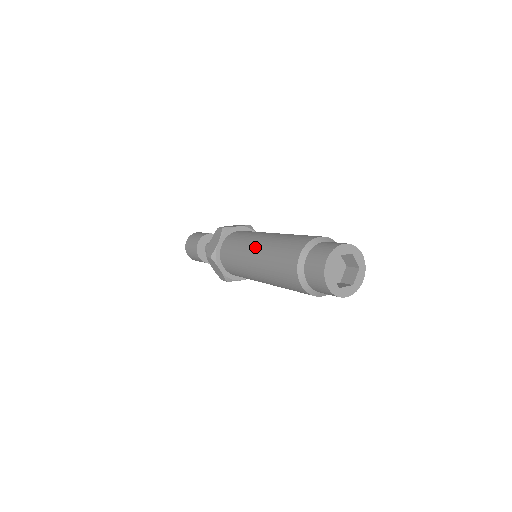
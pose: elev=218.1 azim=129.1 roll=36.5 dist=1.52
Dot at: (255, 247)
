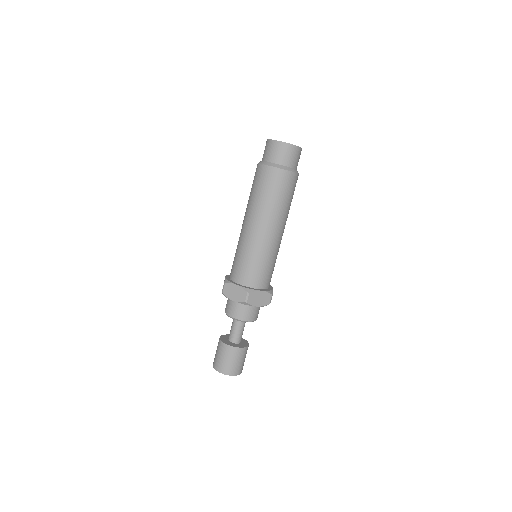
Dot at: occluded
